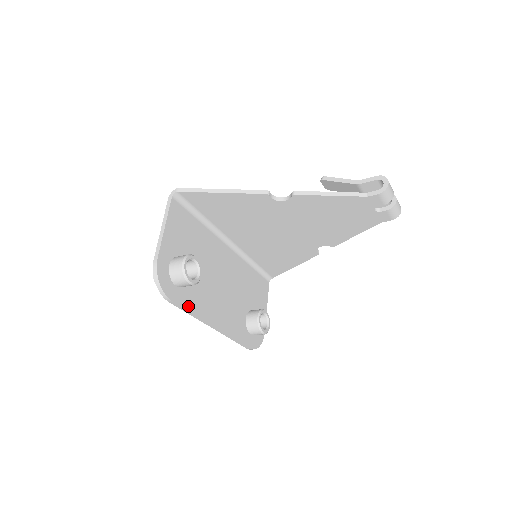
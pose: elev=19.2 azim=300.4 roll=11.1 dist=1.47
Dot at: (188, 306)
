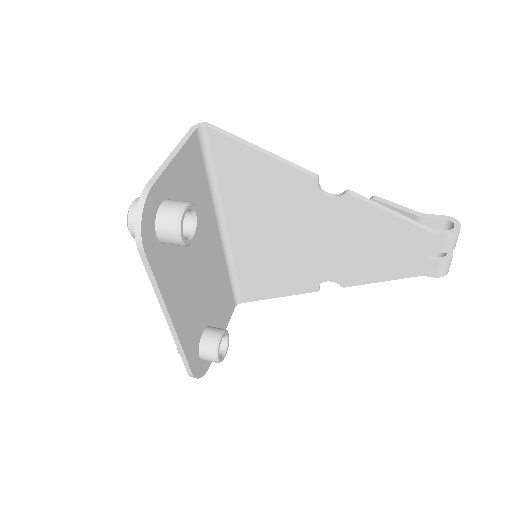
Dot at: (157, 272)
